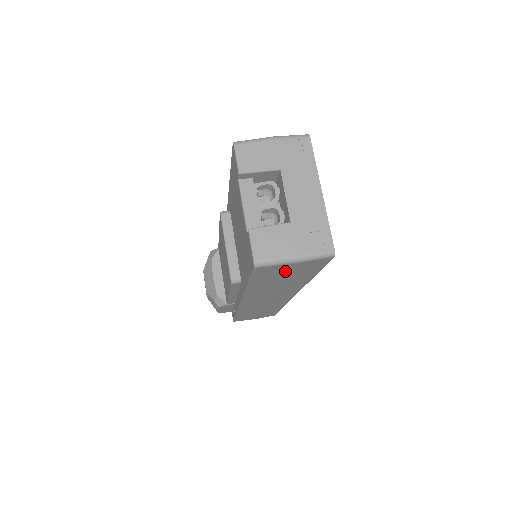
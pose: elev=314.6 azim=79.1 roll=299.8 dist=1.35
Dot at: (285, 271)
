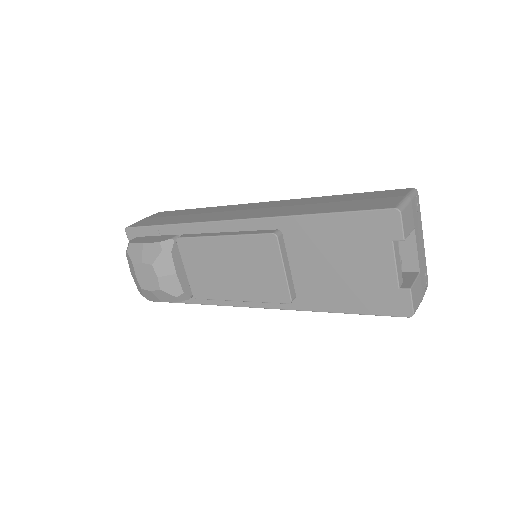
Dot at: occluded
